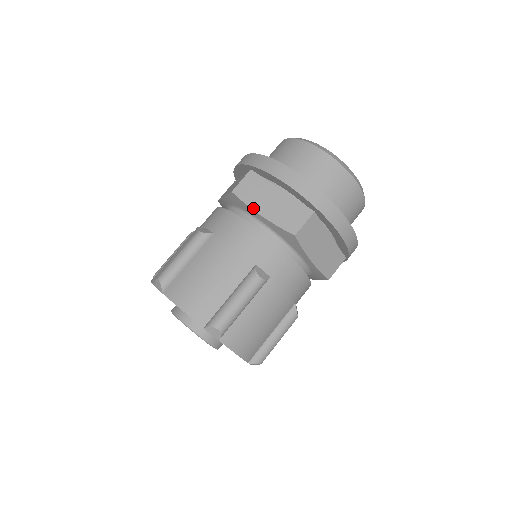
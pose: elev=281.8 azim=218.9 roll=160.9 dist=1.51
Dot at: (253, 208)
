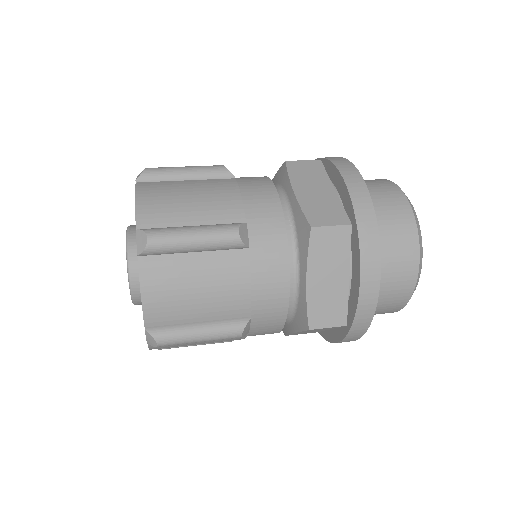
Dot at: (292, 183)
